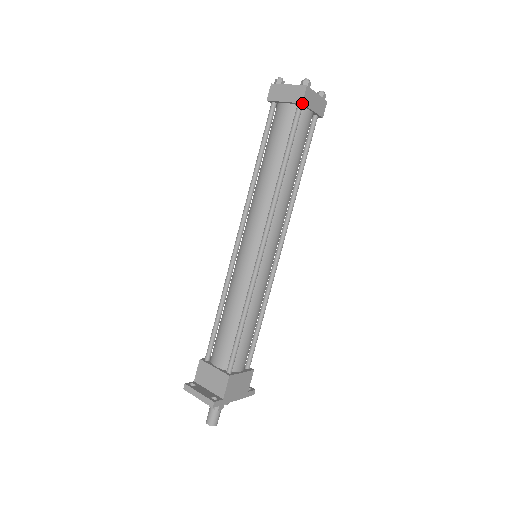
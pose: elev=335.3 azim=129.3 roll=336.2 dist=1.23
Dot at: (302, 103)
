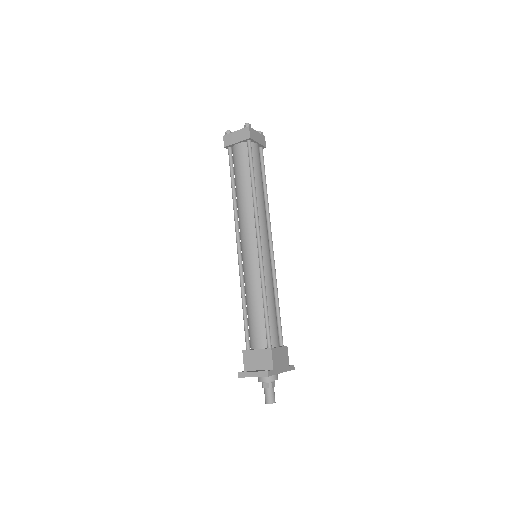
Dot at: (250, 138)
